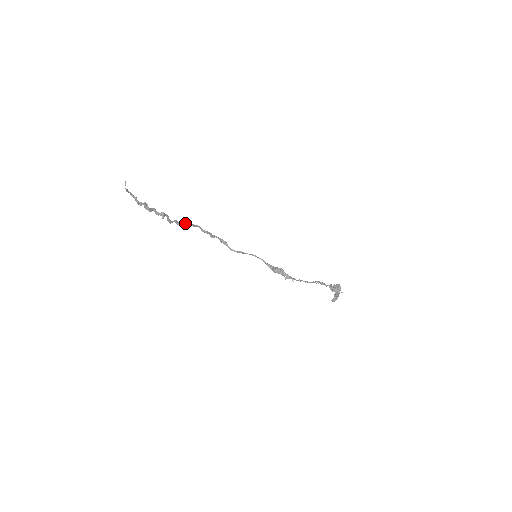
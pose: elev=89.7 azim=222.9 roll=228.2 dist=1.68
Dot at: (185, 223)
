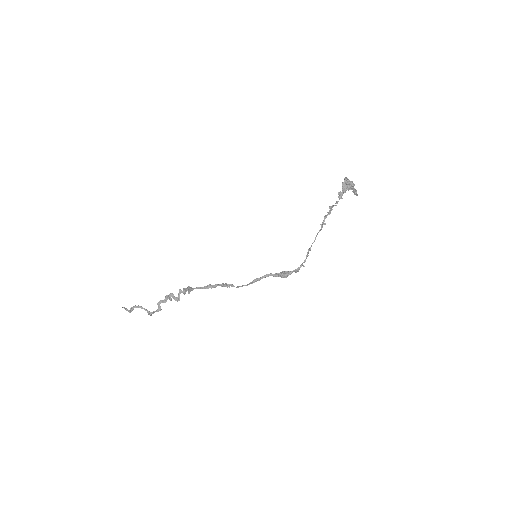
Dot at: (186, 291)
